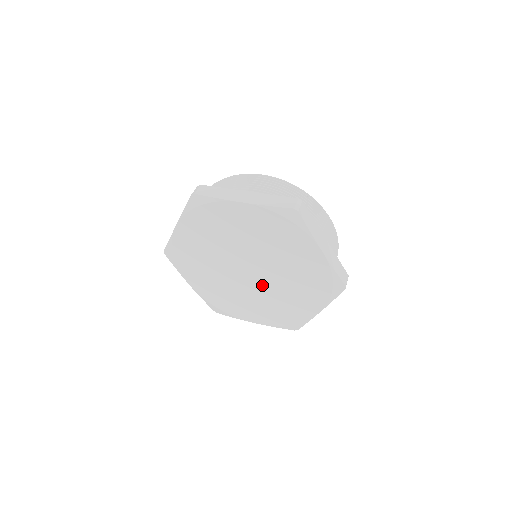
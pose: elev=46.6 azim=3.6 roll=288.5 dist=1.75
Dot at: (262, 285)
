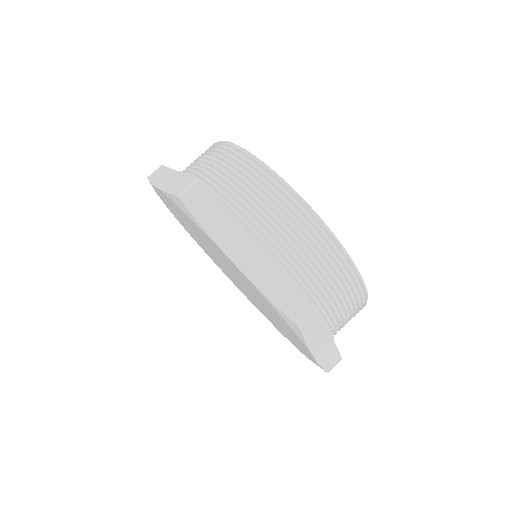
Dot at: (245, 290)
